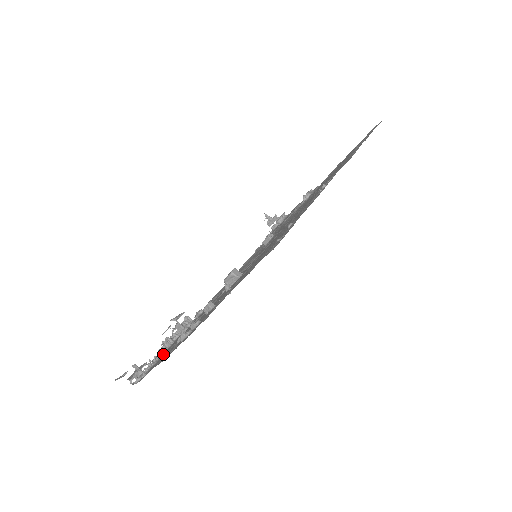
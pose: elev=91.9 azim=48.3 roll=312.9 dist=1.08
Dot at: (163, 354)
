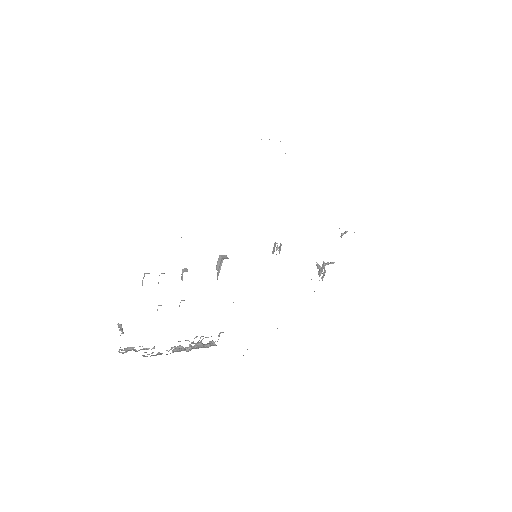
Dot at: occluded
